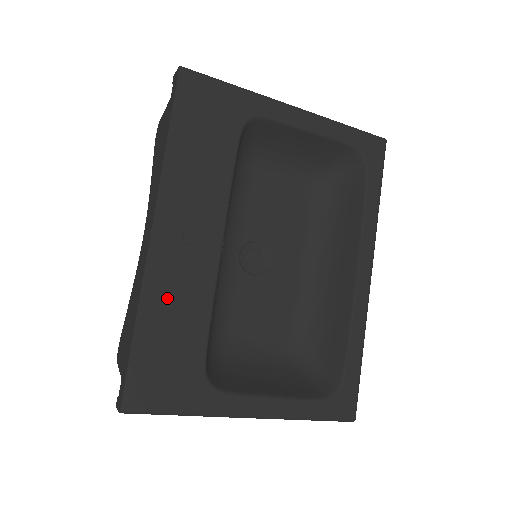
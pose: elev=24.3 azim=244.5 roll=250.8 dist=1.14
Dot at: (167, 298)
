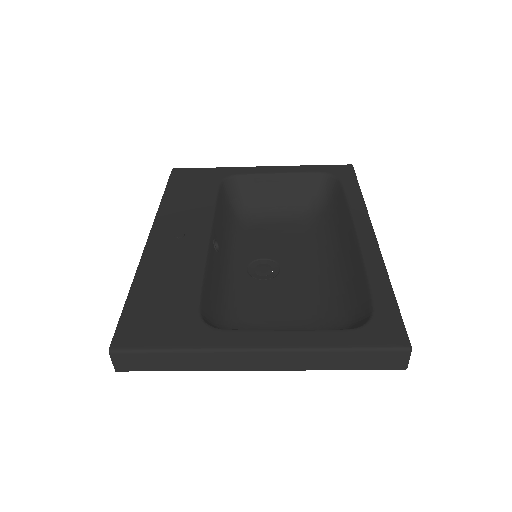
Dot at: (160, 269)
